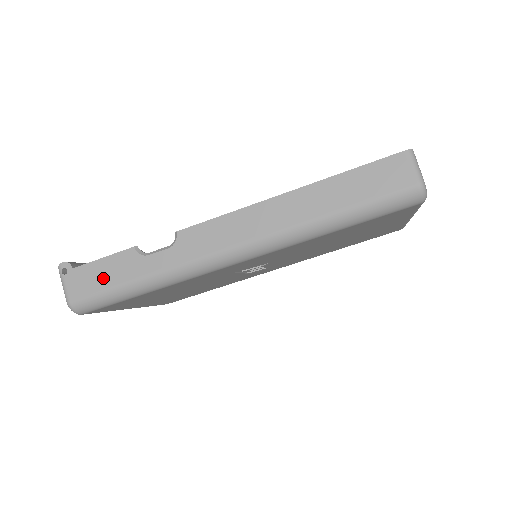
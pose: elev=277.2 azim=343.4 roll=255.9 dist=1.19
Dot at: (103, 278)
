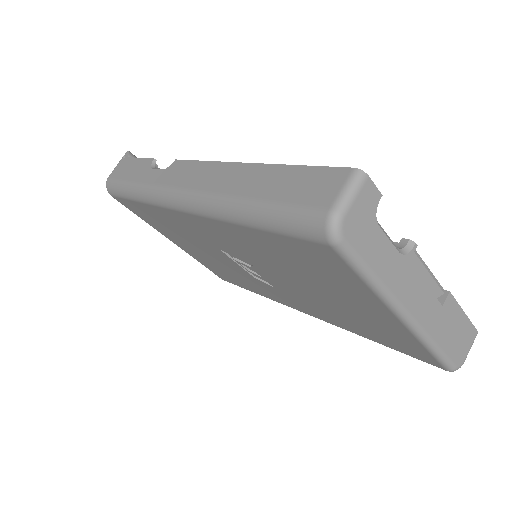
Dot at: (128, 171)
